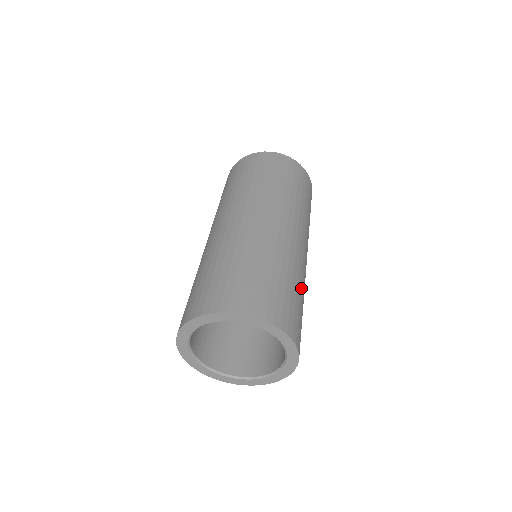
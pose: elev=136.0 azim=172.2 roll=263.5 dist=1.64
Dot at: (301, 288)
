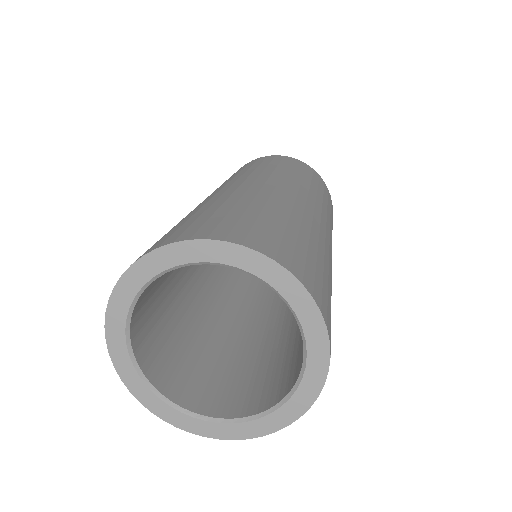
Dot at: occluded
